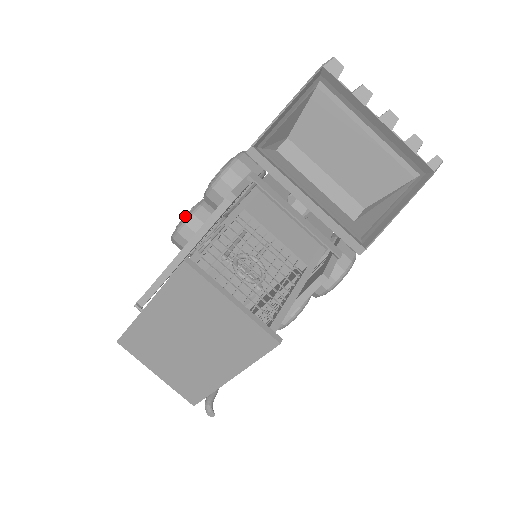
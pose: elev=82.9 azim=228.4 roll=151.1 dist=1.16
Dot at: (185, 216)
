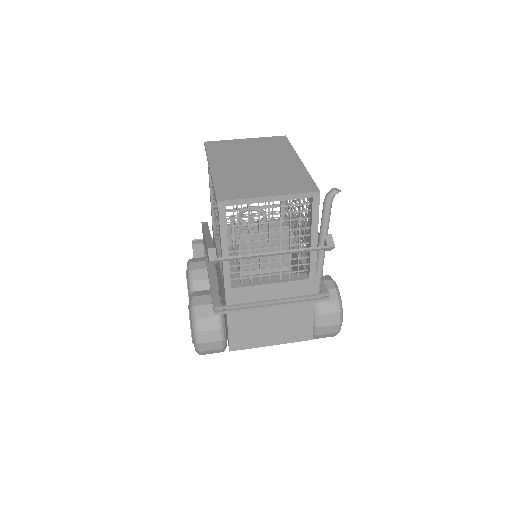
Dot at: occluded
